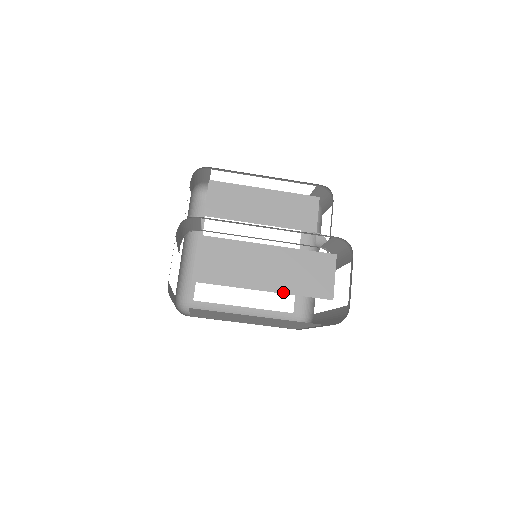
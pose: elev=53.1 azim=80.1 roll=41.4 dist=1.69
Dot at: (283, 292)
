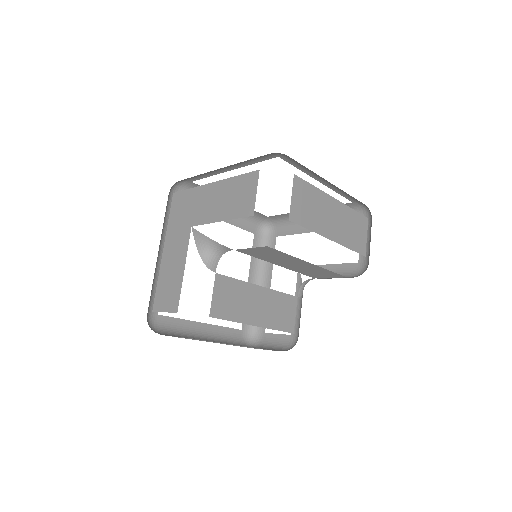
Dot at: occluded
